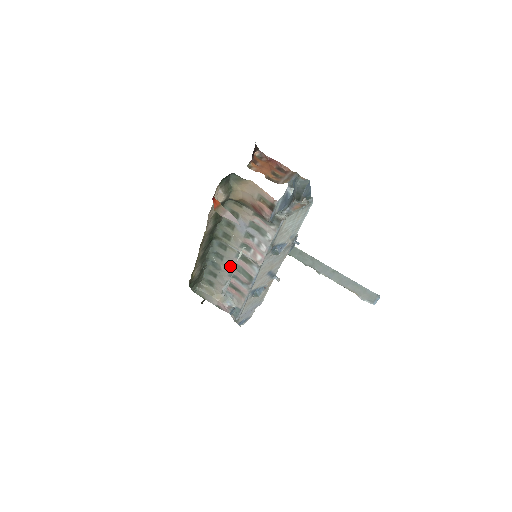
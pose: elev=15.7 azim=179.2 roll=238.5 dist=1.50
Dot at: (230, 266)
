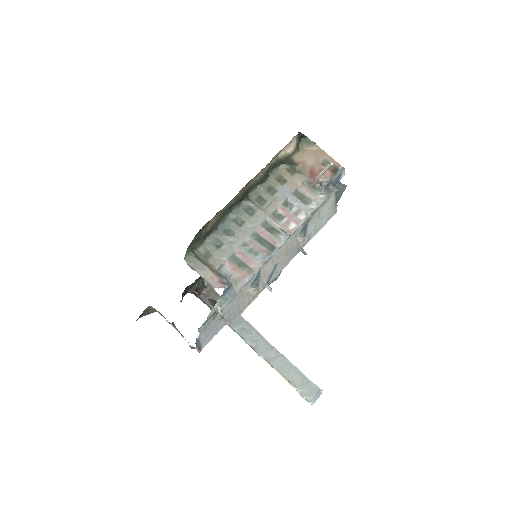
Dot at: (248, 234)
